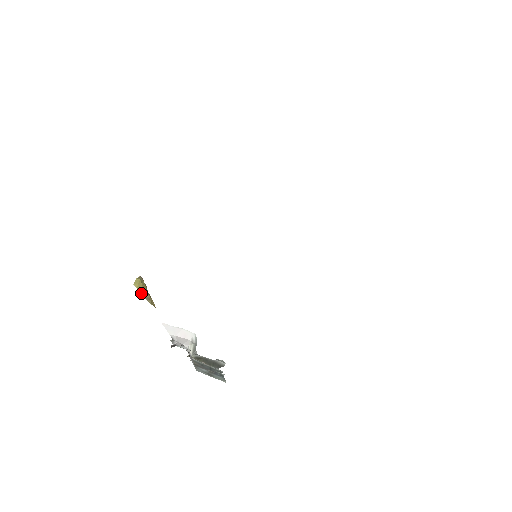
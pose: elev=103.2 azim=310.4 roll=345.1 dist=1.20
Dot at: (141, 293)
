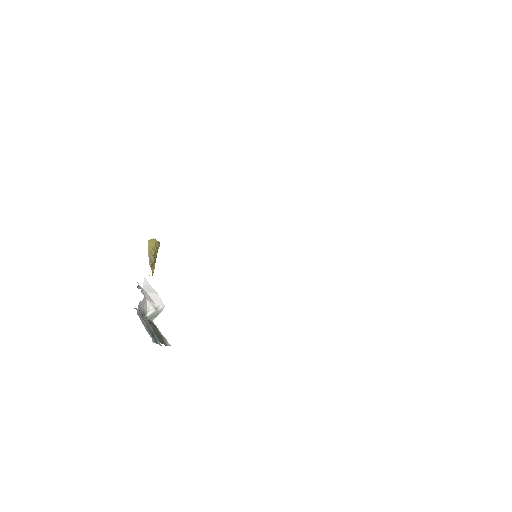
Dot at: (149, 251)
